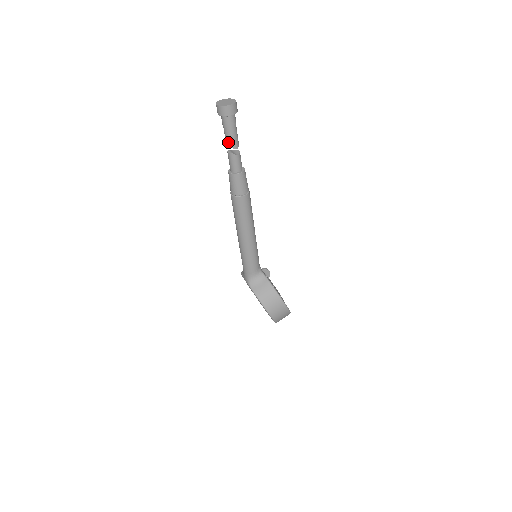
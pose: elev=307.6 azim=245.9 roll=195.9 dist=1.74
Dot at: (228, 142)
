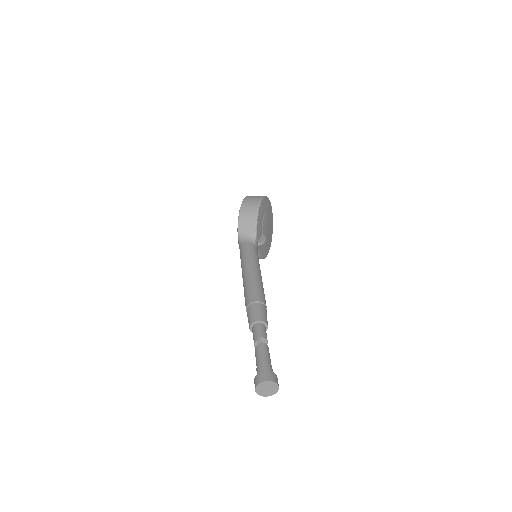
Dot at: occluded
